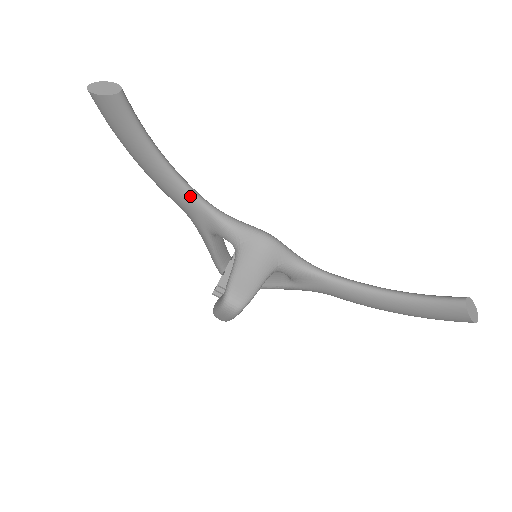
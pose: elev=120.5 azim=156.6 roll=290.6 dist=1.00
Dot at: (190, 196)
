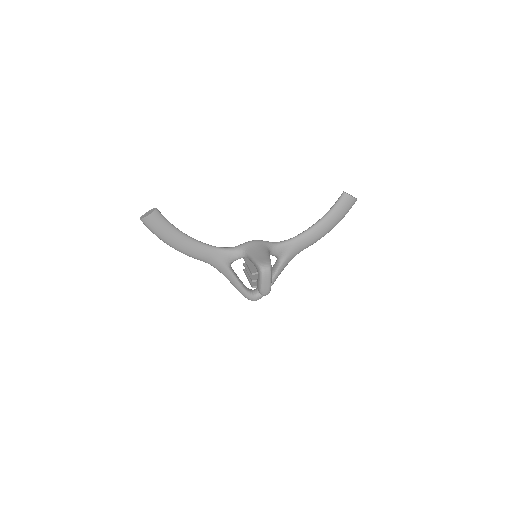
Dot at: (208, 247)
